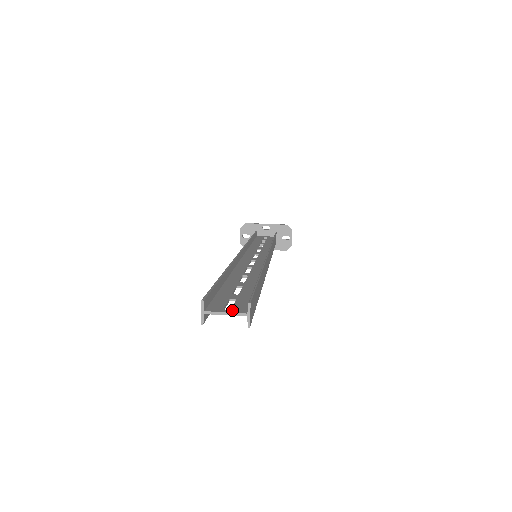
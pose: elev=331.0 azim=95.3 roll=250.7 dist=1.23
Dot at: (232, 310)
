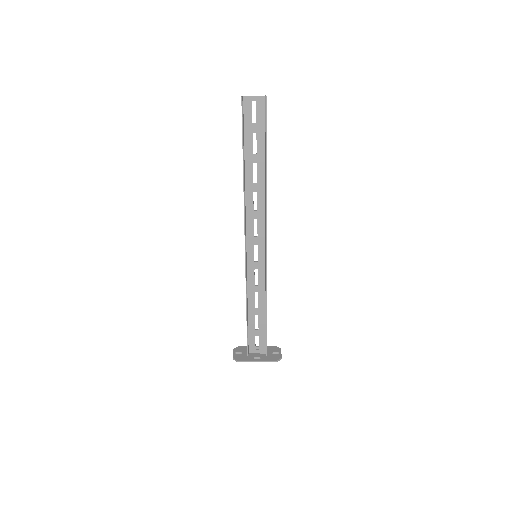
Dot at: (257, 100)
